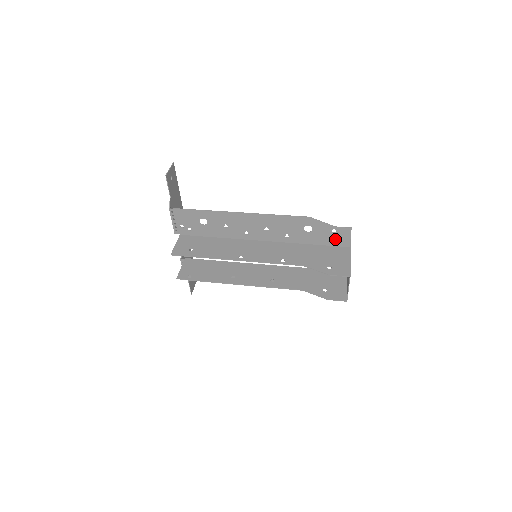
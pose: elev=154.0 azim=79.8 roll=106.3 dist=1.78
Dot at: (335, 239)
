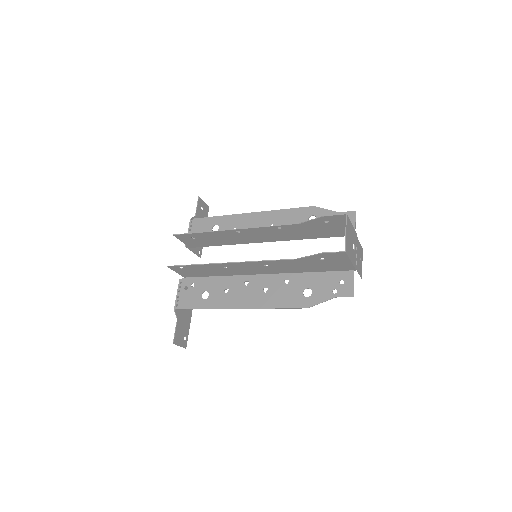
Dot at: occluded
